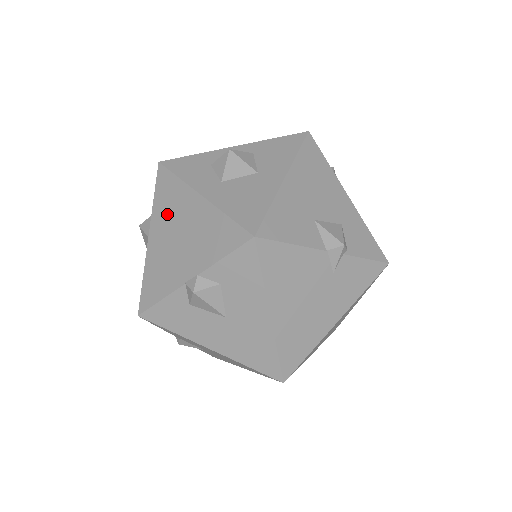
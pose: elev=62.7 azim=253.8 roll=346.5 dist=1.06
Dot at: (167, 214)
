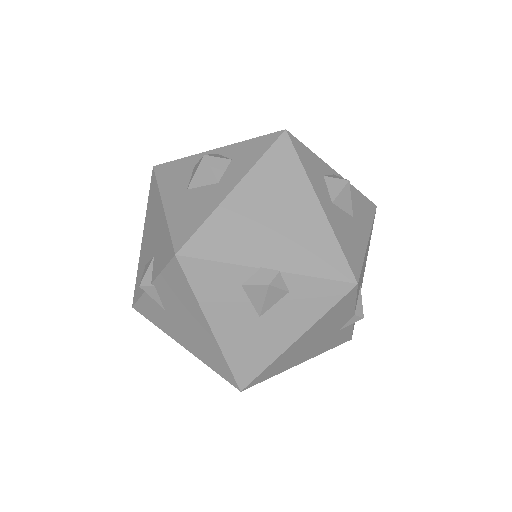
Dot at: (271, 186)
